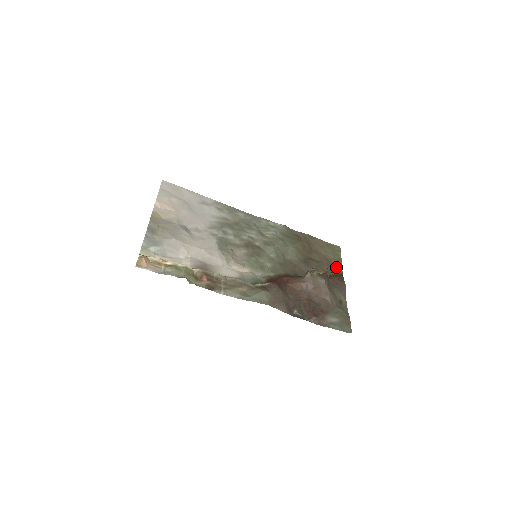
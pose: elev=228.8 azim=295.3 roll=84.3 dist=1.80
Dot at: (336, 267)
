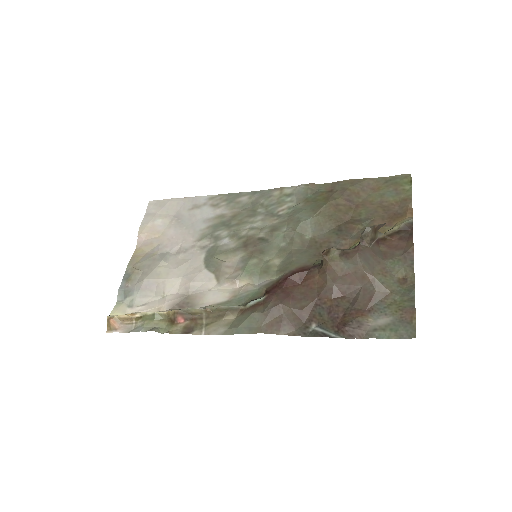
Dot at: (380, 225)
